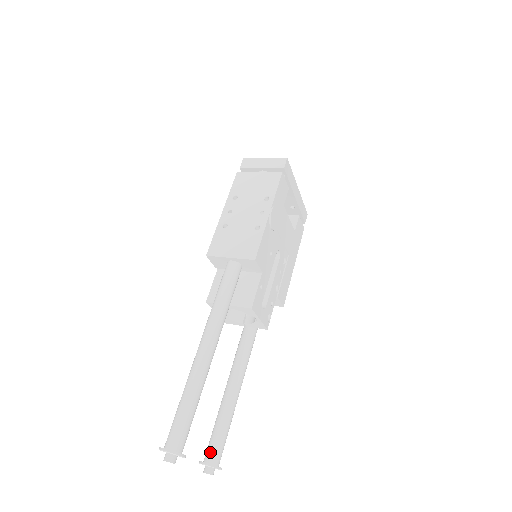
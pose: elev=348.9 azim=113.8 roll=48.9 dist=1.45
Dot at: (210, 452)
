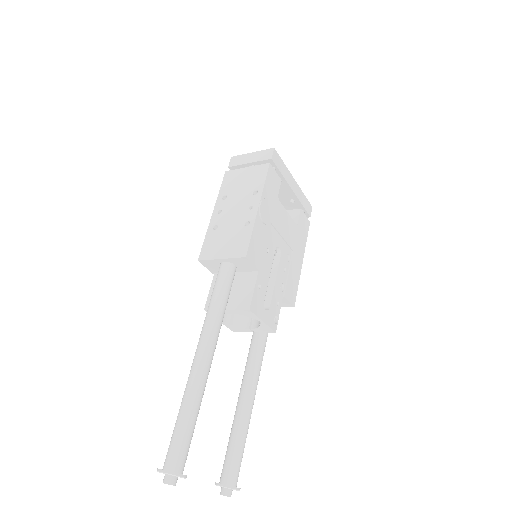
Dot at: (225, 471)
